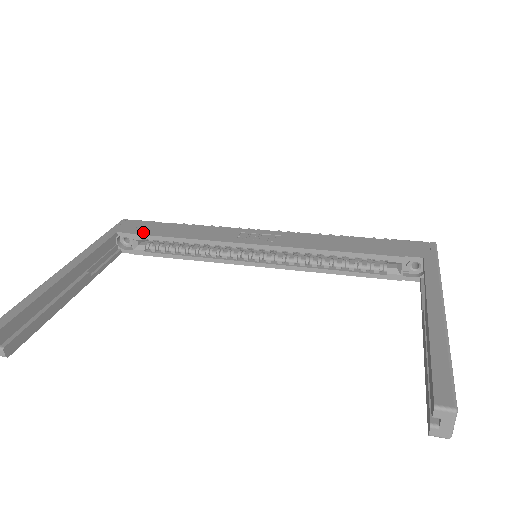
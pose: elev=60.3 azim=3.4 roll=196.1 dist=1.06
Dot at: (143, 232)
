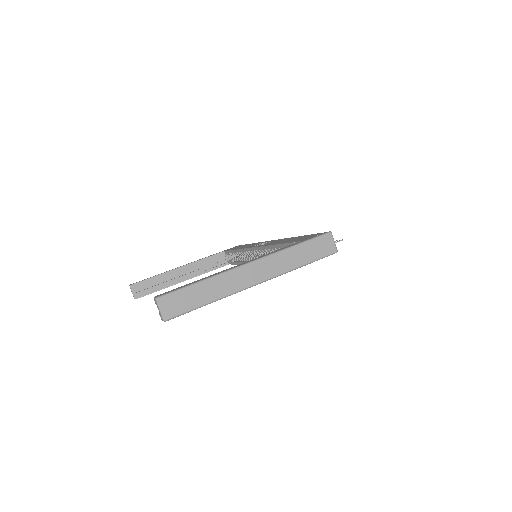
Dot at: (231, 249)
